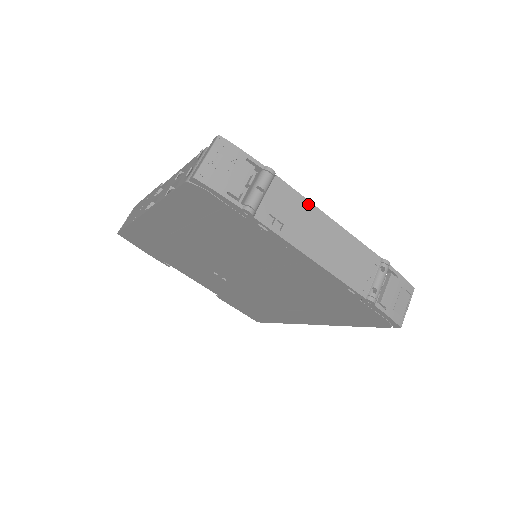
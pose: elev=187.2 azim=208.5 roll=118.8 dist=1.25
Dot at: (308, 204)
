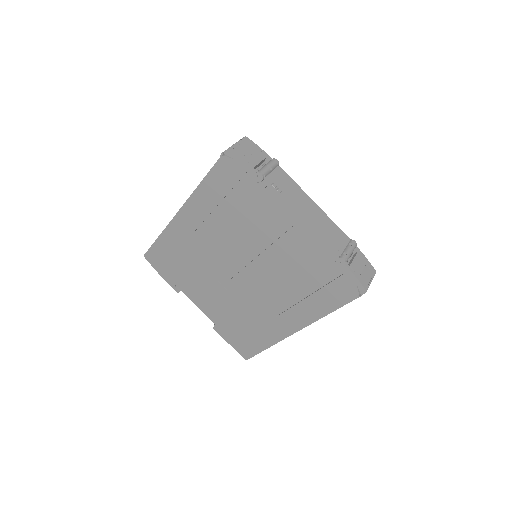
Dot at: (299, 188)
